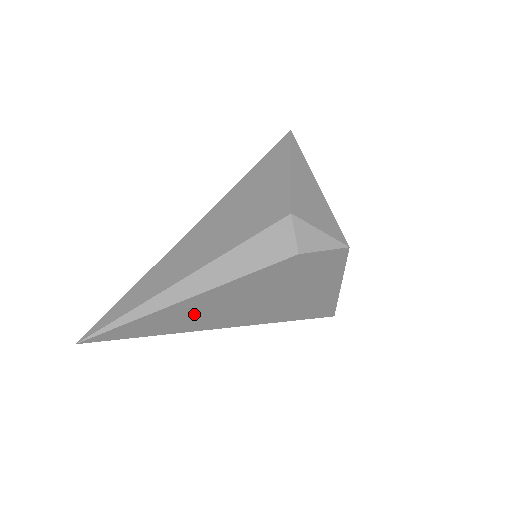
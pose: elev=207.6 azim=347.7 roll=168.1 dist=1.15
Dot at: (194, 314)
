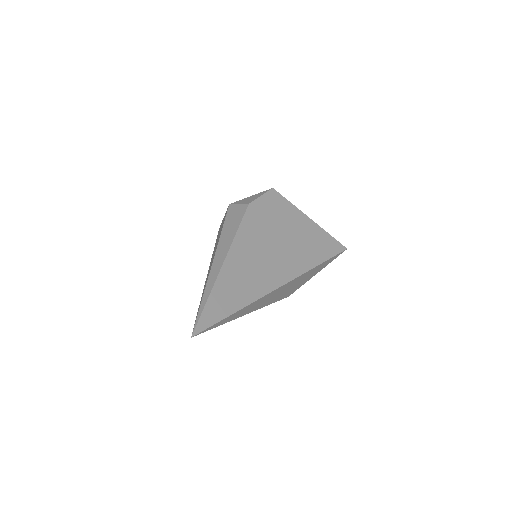
Dot at: (242, 279)
